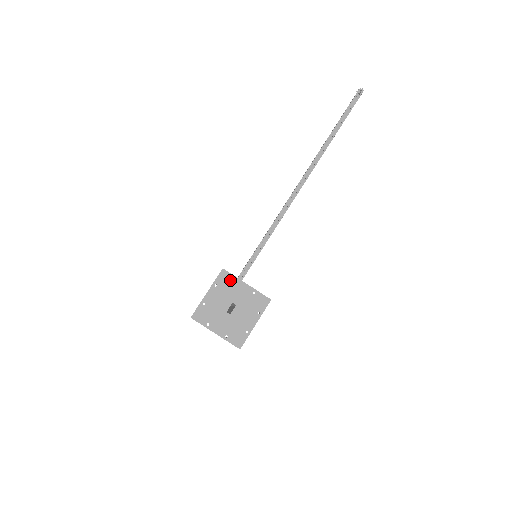
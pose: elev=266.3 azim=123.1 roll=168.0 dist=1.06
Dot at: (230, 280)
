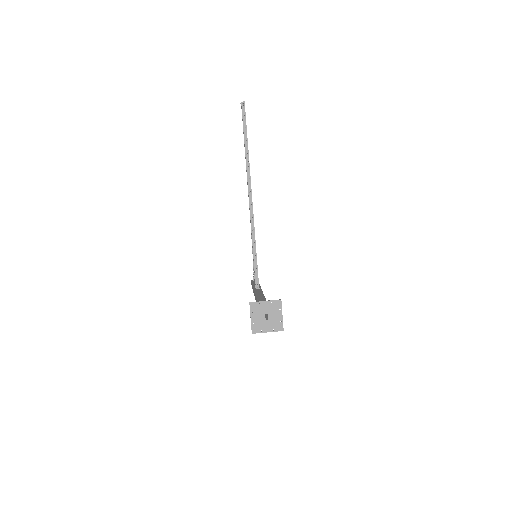
Dot at: (256, 305)
